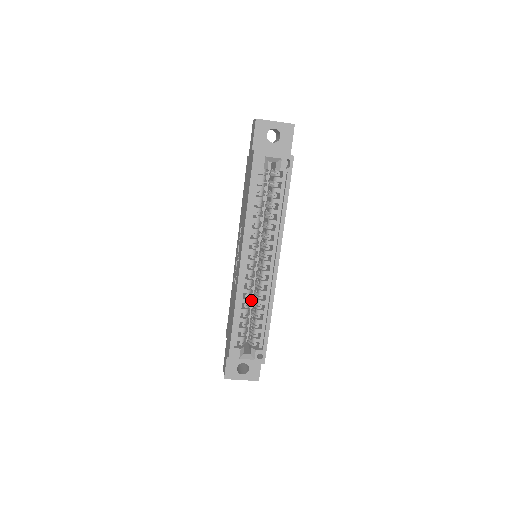
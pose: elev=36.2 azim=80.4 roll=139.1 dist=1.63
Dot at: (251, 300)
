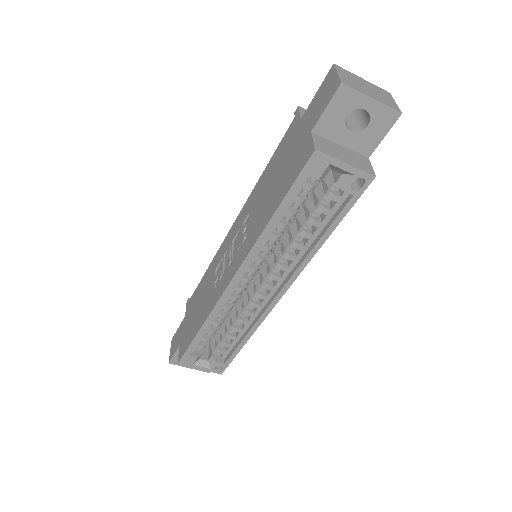
Dot at: occluded
